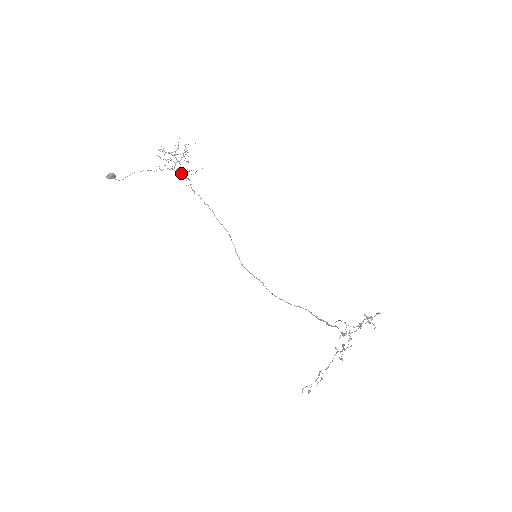
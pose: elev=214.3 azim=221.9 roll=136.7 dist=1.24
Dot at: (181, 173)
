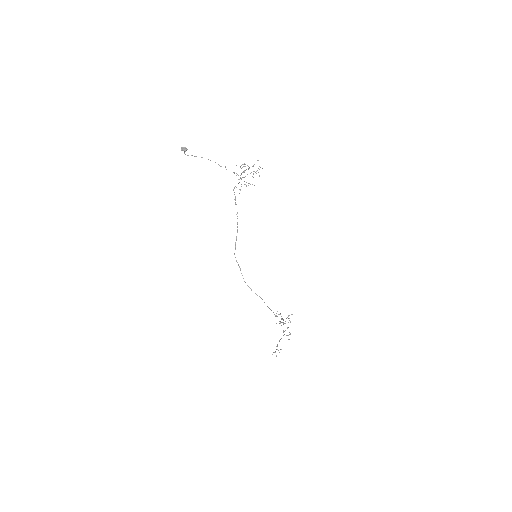
Dot at: (239, 179)
